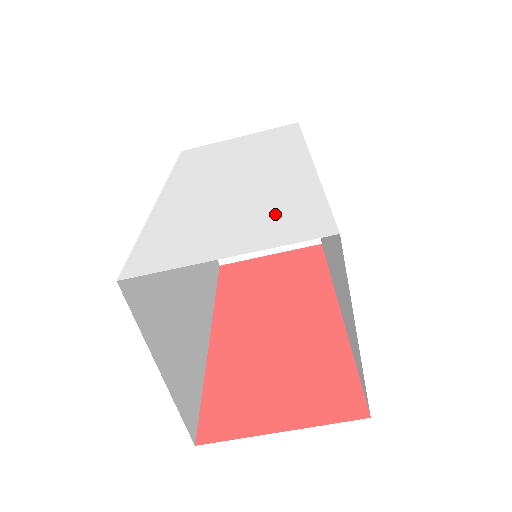
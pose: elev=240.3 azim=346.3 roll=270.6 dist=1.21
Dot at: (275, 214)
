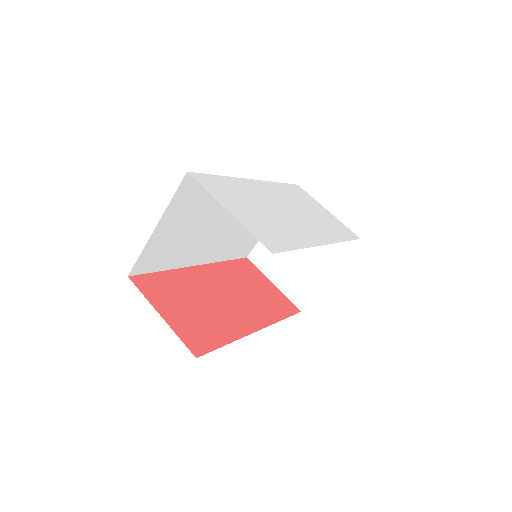
Dot at: (270, 229)
